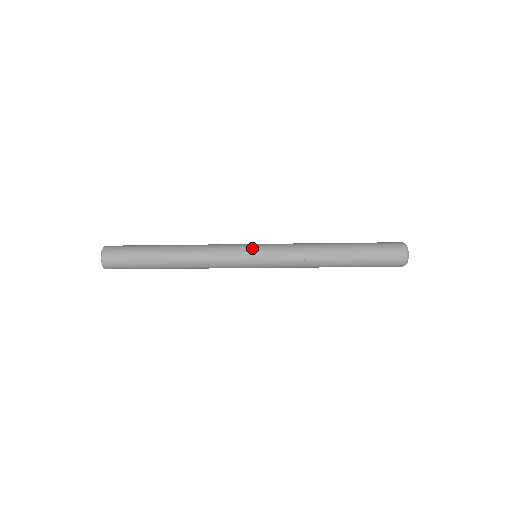
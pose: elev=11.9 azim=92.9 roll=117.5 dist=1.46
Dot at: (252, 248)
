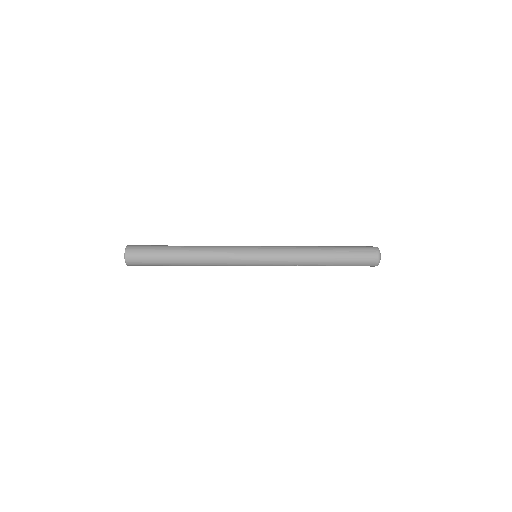
Dot at: (253, 258)
